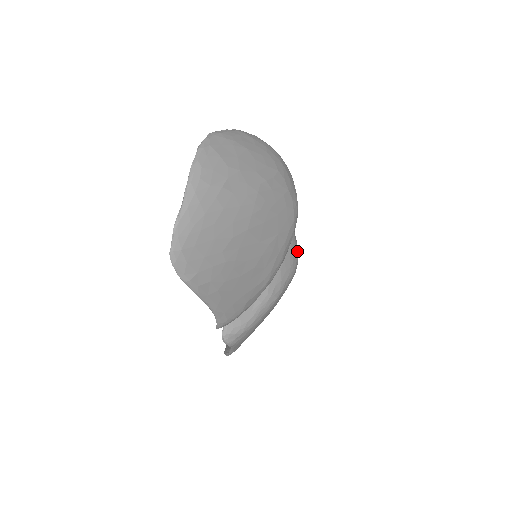
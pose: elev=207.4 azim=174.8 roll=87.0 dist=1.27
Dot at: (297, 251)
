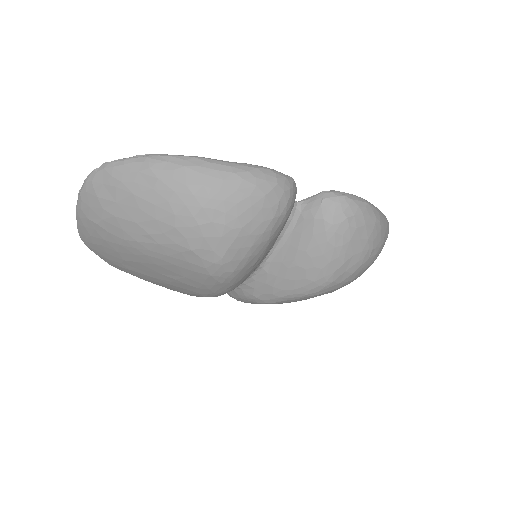
Dot at: (324, 278)
